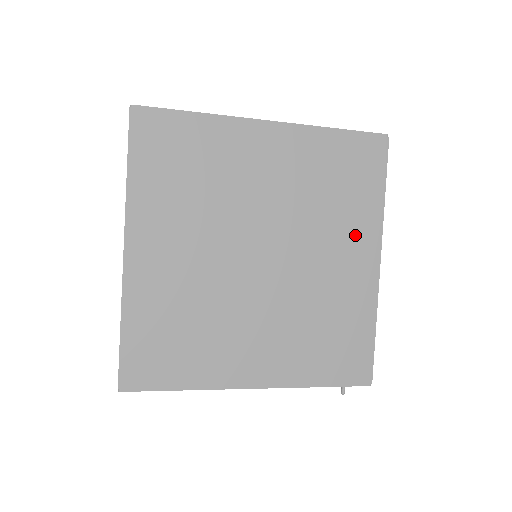
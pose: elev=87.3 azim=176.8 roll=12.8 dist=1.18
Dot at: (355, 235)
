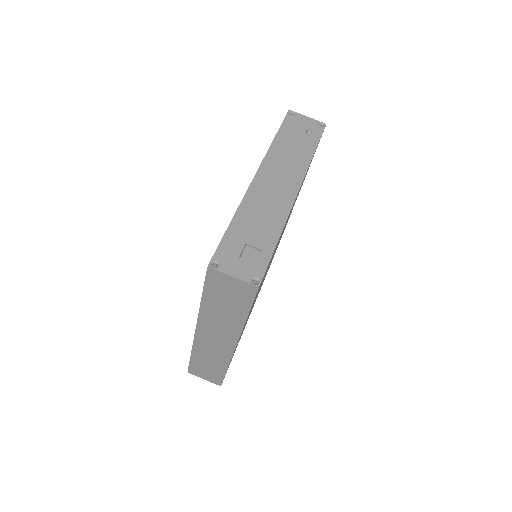
Dot at: occluded
